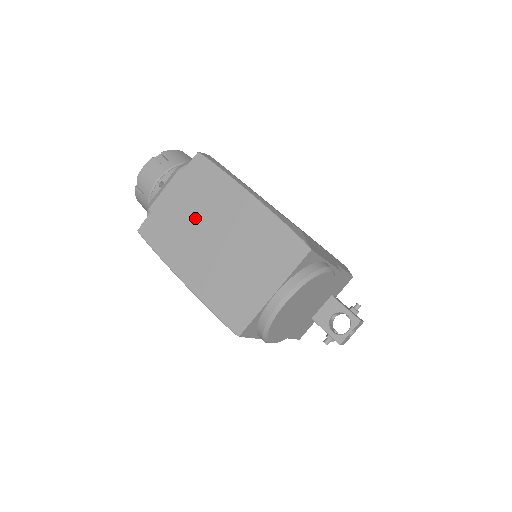
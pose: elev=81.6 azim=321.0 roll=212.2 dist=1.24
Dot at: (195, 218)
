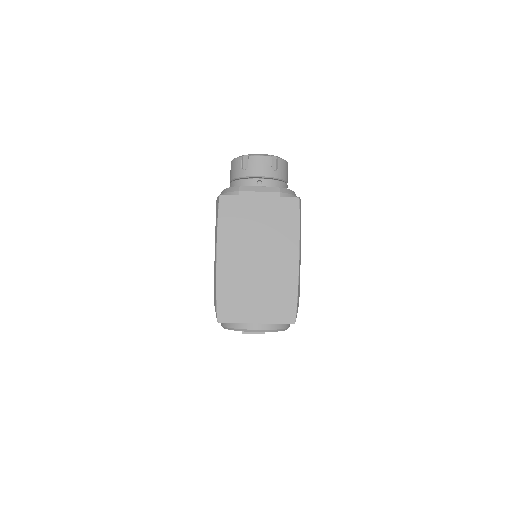
Dot at: (259, 233)
